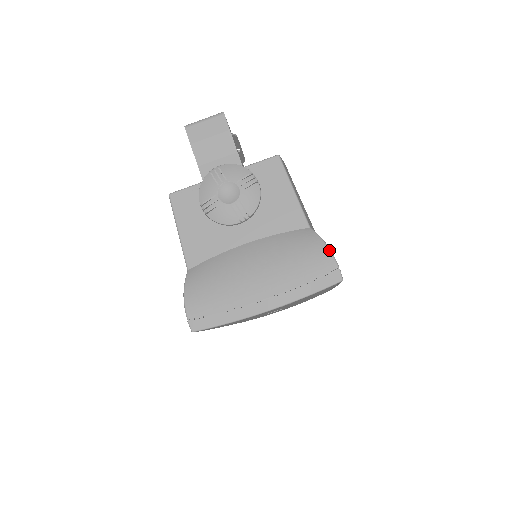
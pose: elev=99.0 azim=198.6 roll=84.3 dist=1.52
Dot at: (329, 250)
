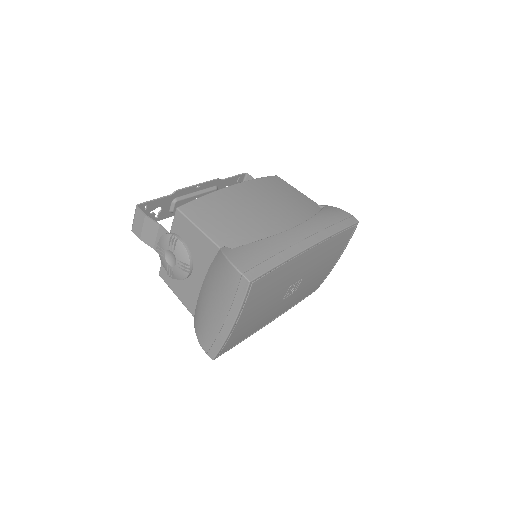
Dot at: (230, 264)
